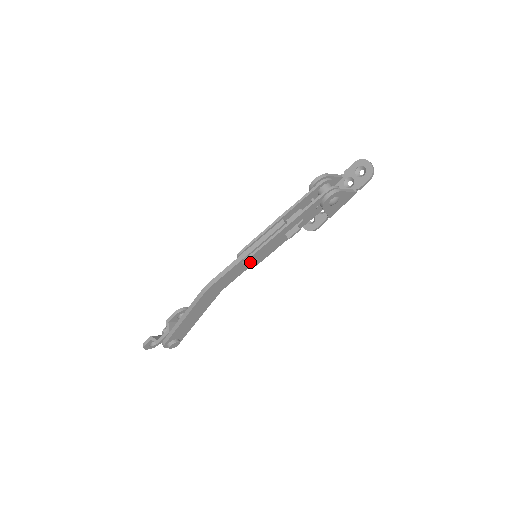
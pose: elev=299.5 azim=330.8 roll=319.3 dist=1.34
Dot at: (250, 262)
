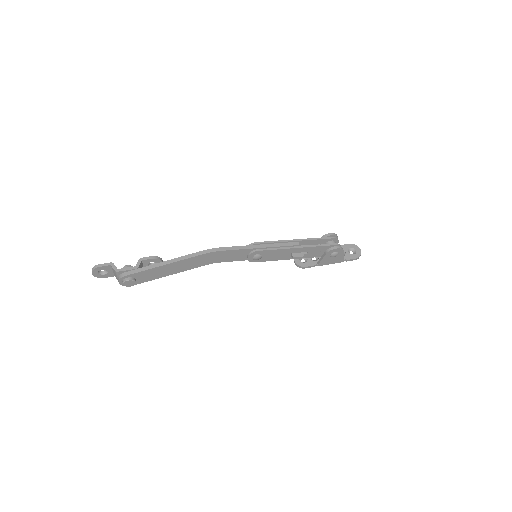
Dot at: (258, 254)
